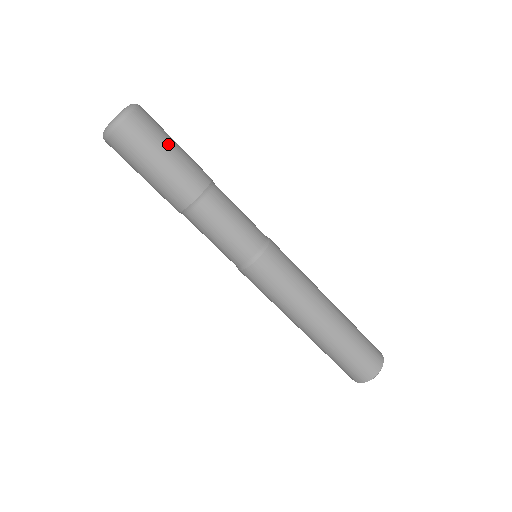
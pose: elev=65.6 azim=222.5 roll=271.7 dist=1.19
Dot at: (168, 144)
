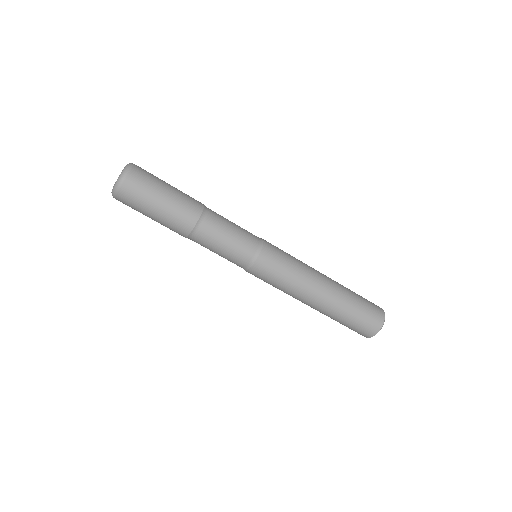
Dot at: occluded
